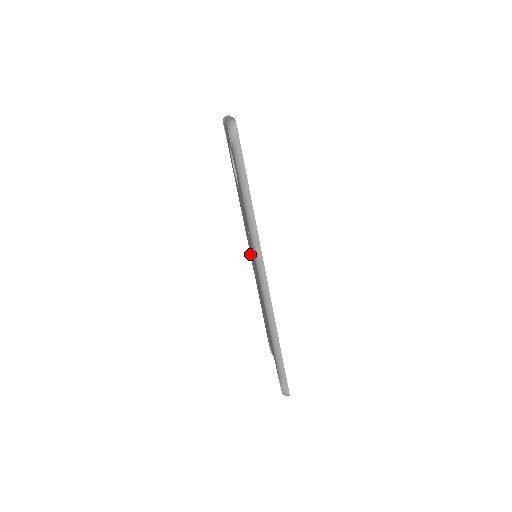
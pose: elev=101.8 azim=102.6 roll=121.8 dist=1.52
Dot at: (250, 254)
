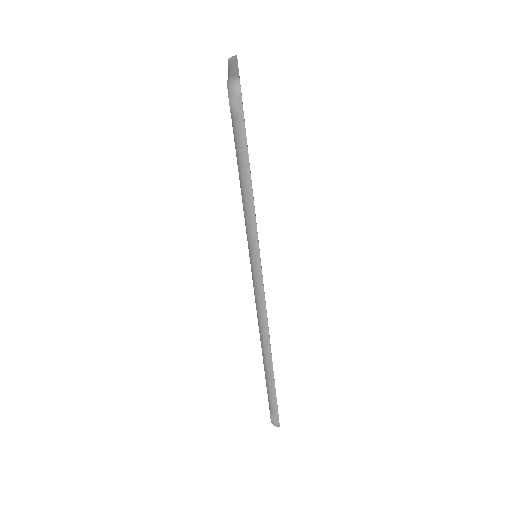
Dot at: occluded
